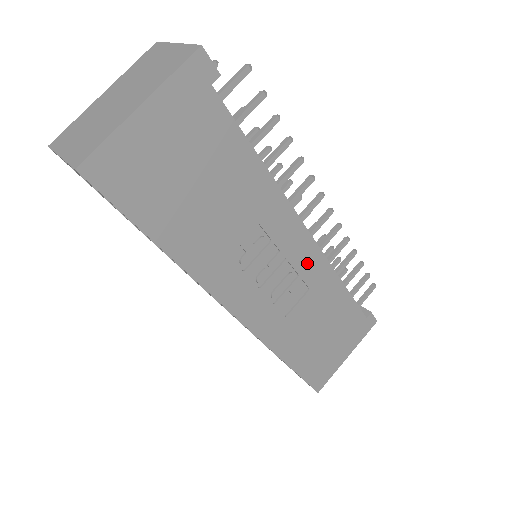
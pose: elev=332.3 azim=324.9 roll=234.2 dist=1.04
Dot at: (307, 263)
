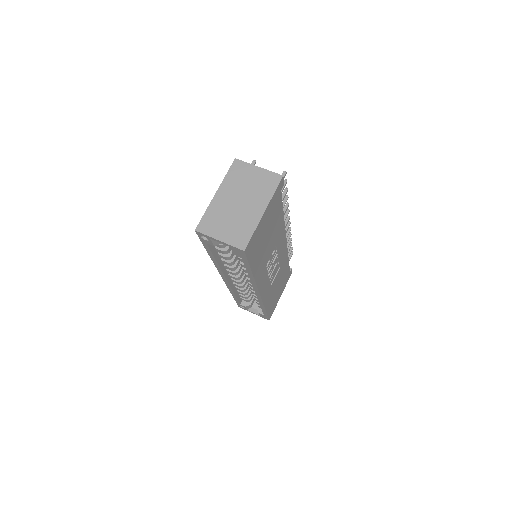
Dot at: (282, 255)
